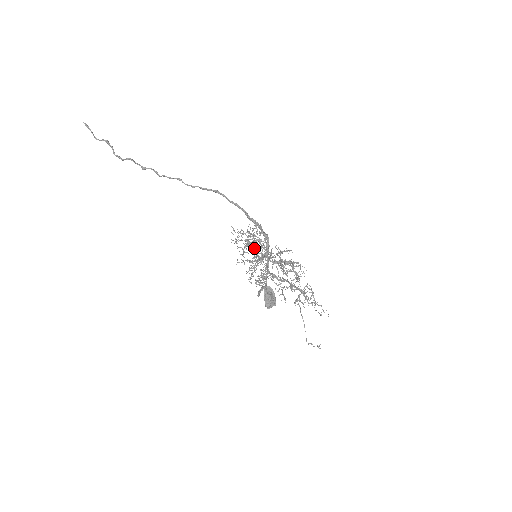
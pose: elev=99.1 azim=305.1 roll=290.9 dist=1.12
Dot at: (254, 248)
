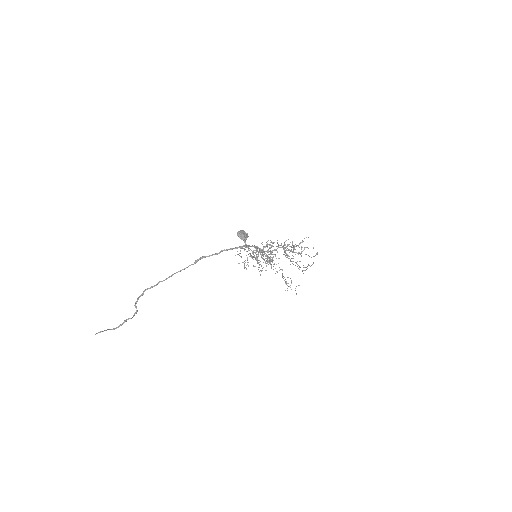
Dot at: occluded
